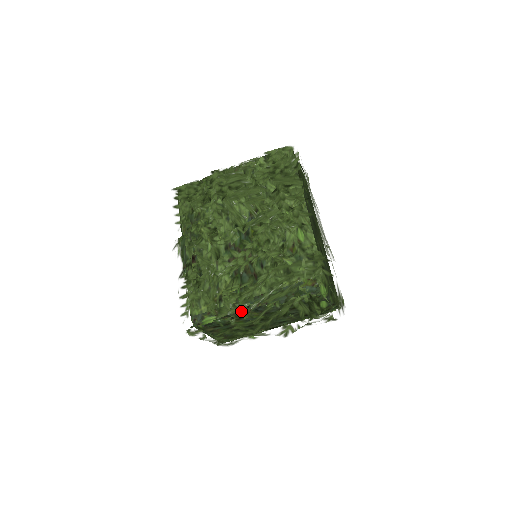
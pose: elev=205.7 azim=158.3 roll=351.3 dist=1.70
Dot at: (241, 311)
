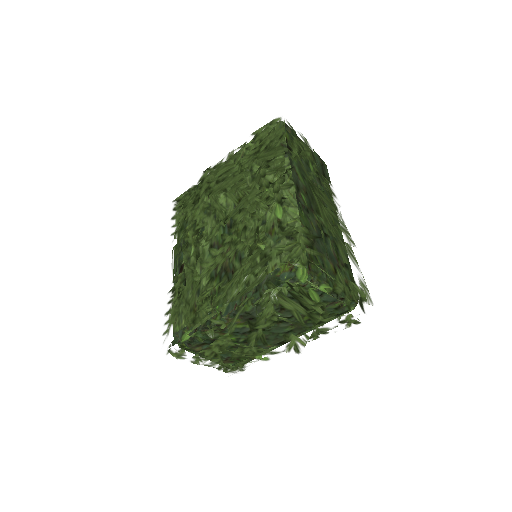
Dot at: (211, 317)
